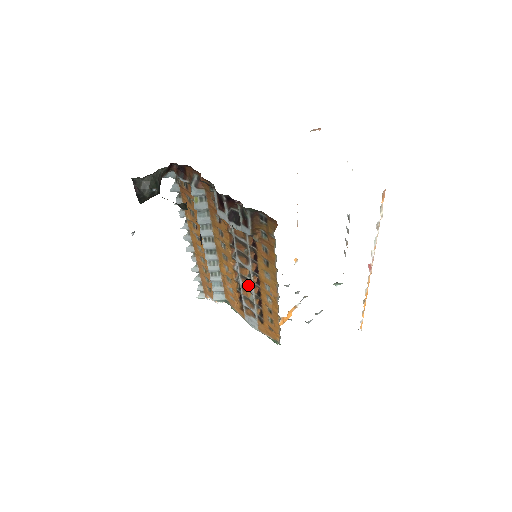
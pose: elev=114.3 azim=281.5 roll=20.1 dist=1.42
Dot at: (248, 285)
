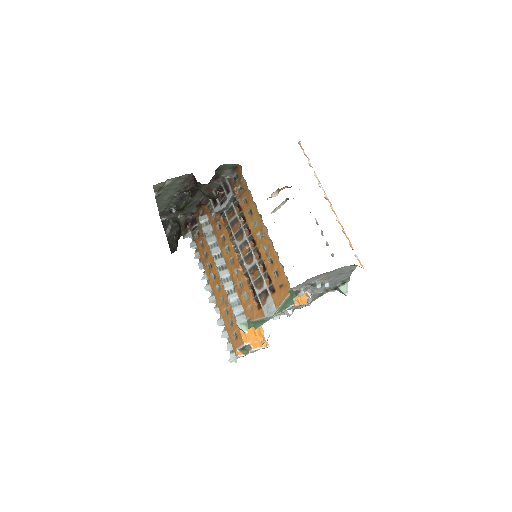
Dot at: (251, 261)
